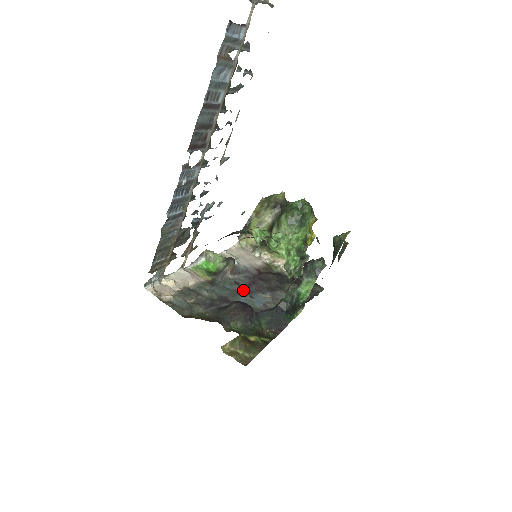
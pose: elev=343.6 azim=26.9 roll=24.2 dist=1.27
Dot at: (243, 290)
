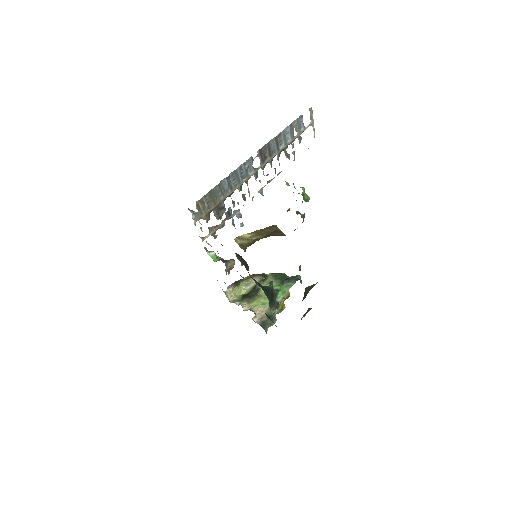
Dot at: occluded
